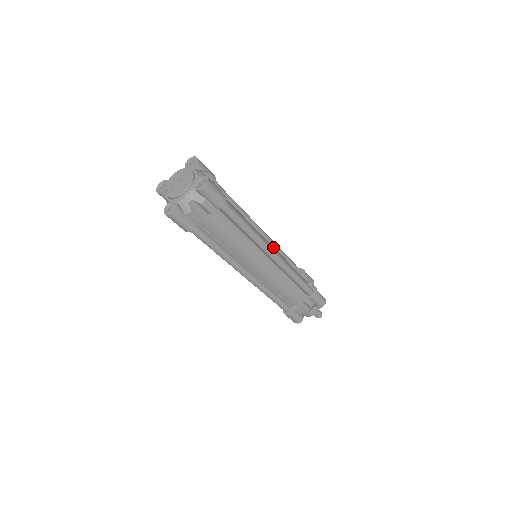
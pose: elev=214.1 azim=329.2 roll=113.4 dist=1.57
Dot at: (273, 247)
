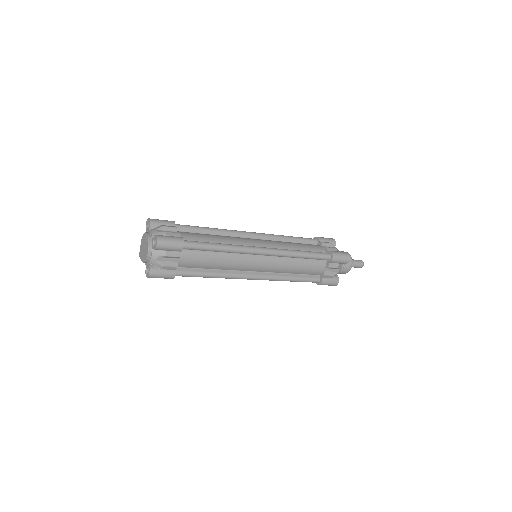
Dot at: (265, 242)
